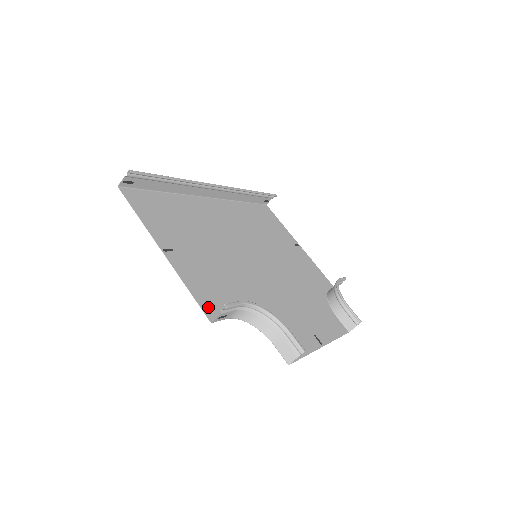
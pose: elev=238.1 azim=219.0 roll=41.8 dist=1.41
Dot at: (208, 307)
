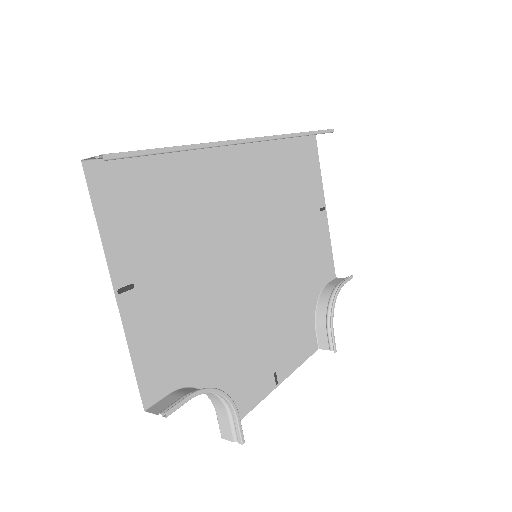
Dot at: (150, 382)
